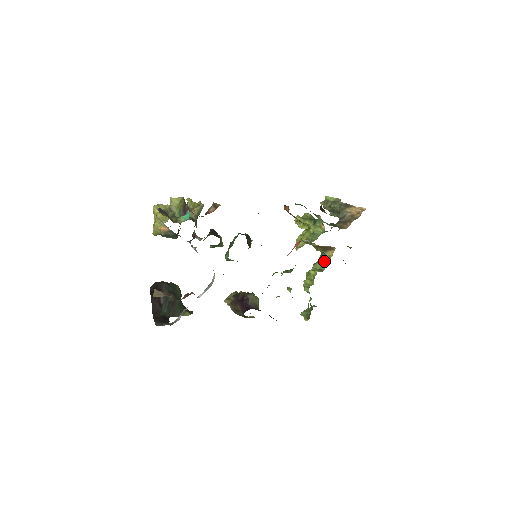
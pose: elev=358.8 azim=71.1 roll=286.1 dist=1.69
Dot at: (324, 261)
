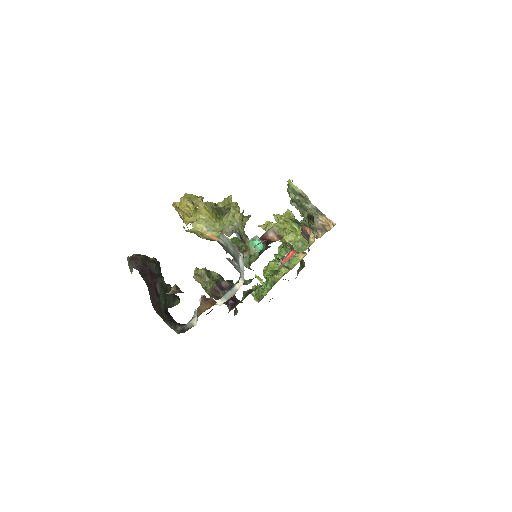
Dot at: (293, 260)
